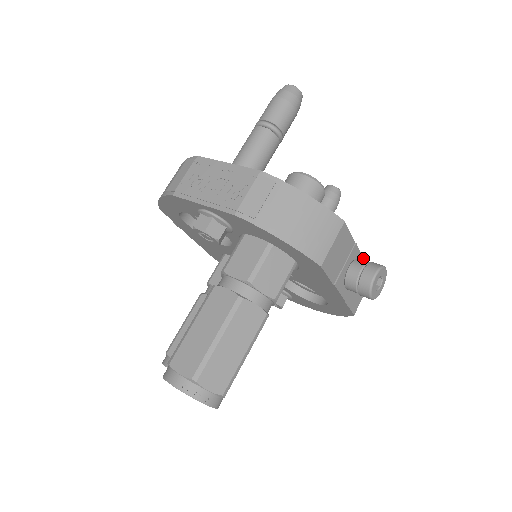
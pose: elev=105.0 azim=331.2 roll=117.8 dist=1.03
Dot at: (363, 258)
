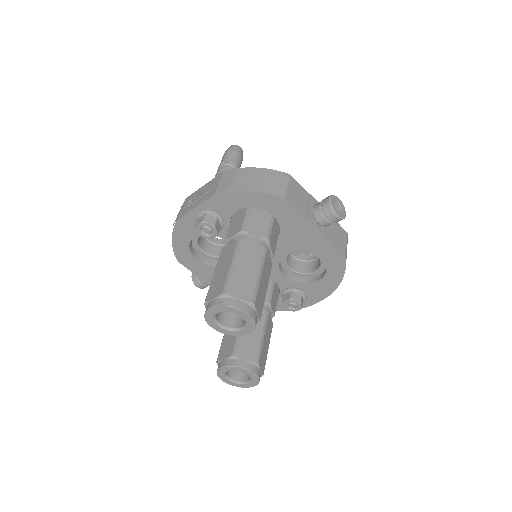
Dot at: occluded
